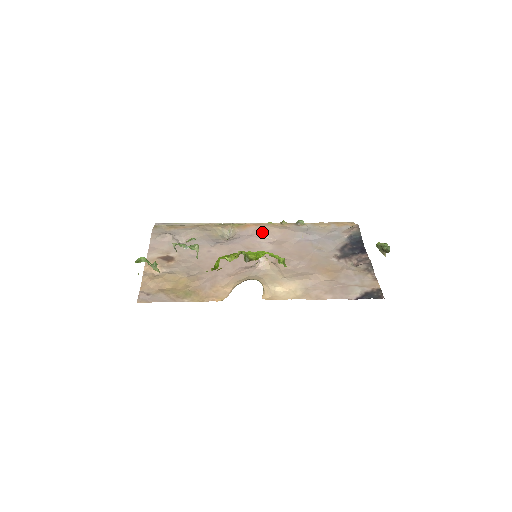
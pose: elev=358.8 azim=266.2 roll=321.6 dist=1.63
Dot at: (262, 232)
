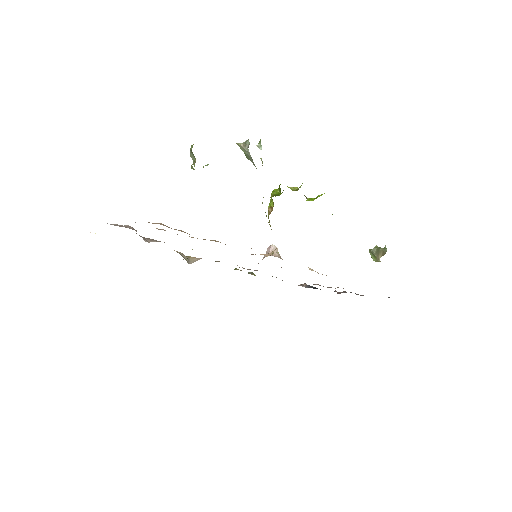
Dot at: occluded
